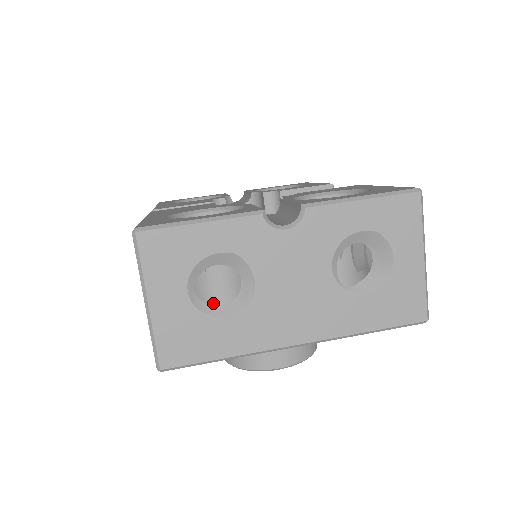
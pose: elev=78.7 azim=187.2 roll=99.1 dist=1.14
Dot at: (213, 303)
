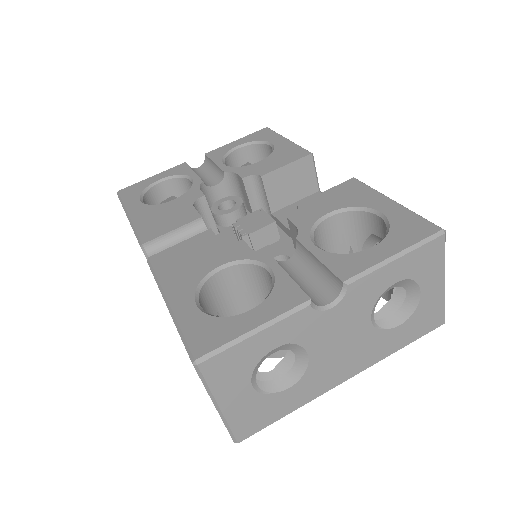
Dot at: occluded
